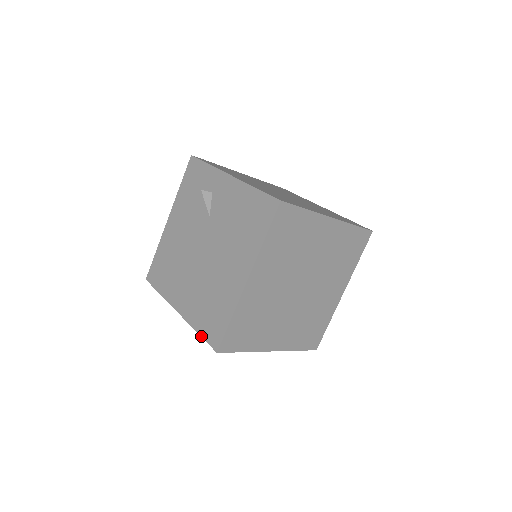
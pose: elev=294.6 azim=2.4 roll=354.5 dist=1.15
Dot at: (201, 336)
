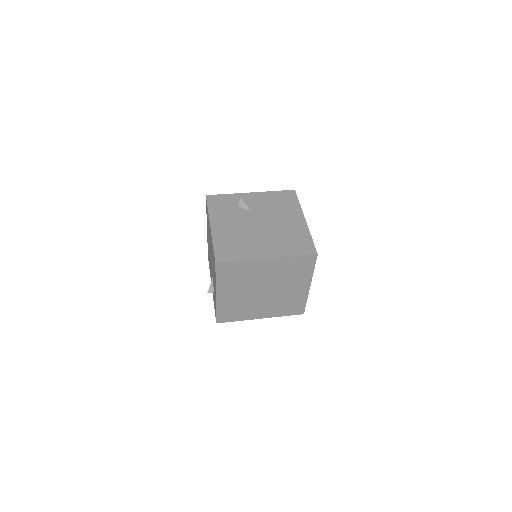
Dot at: (299, 255)
